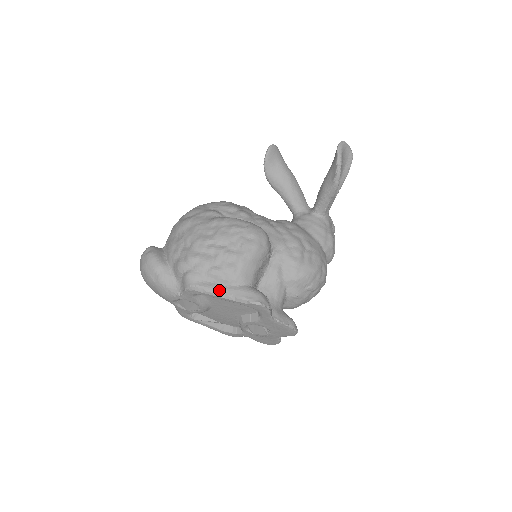
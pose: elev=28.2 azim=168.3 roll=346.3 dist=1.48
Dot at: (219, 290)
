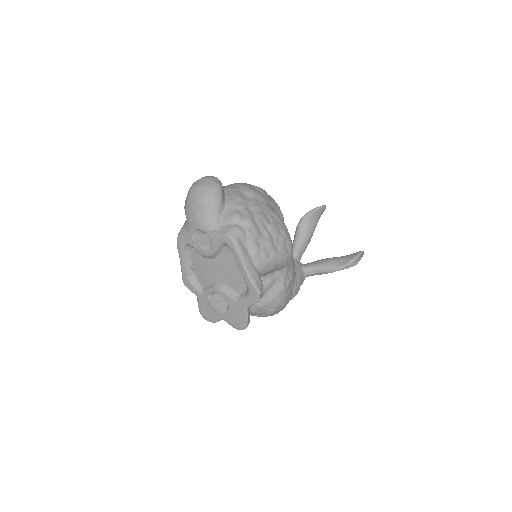
Dot at: (246, 259)
